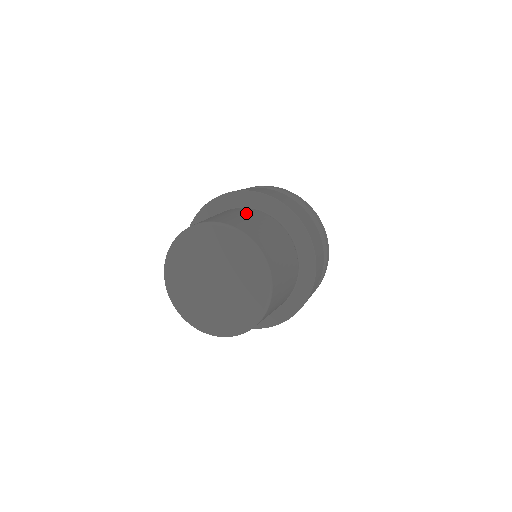
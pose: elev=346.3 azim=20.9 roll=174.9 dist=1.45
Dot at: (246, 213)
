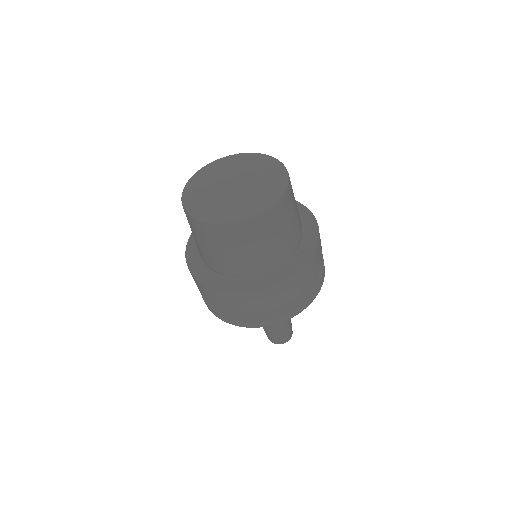
Dot at: occluded
